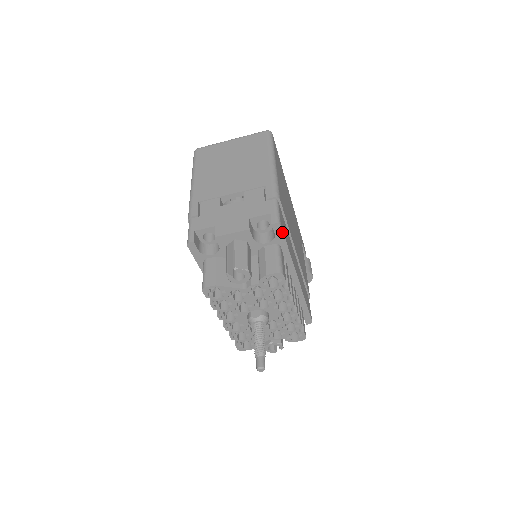
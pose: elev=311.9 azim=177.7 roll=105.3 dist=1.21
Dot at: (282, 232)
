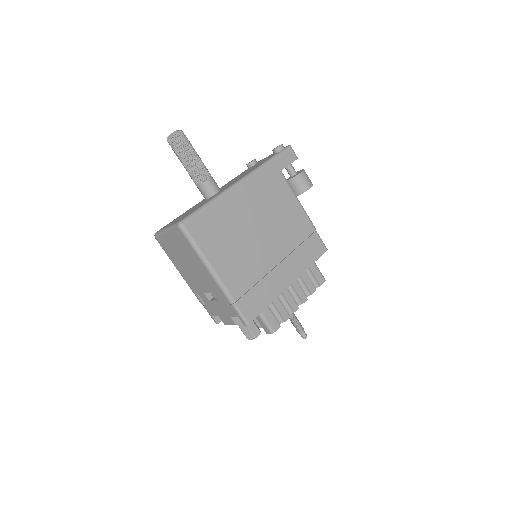
Dot at: occluded
